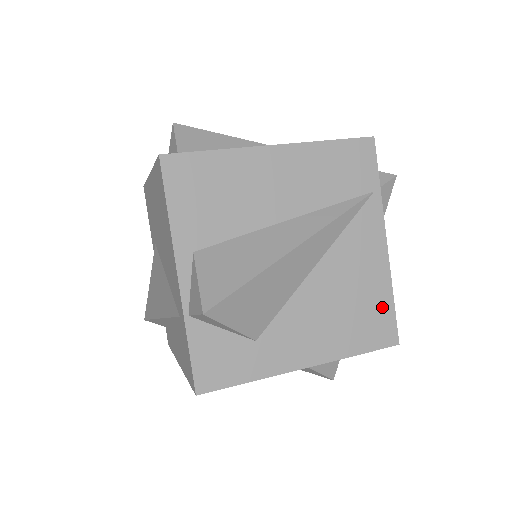
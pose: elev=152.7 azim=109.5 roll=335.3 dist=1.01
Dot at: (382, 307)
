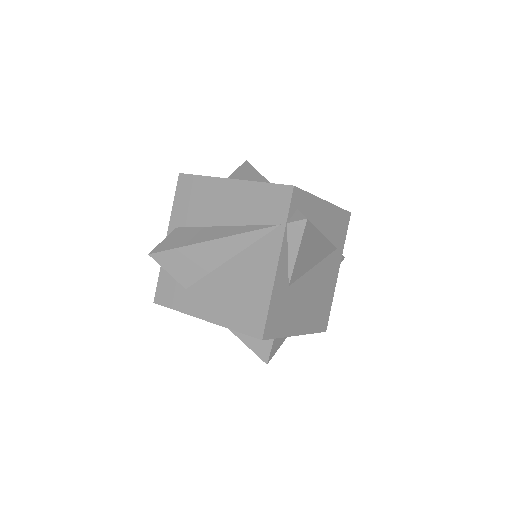
Dot at: (259, 307)
